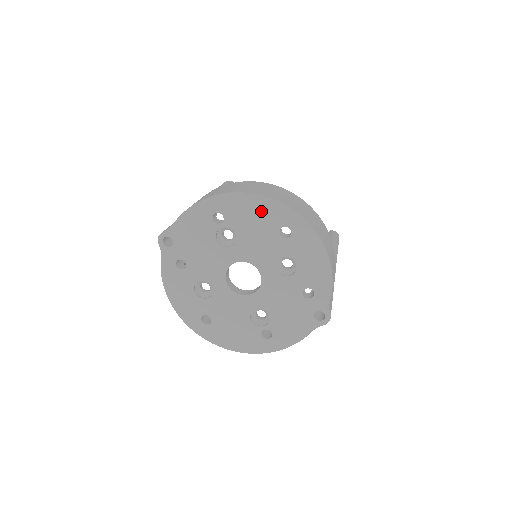
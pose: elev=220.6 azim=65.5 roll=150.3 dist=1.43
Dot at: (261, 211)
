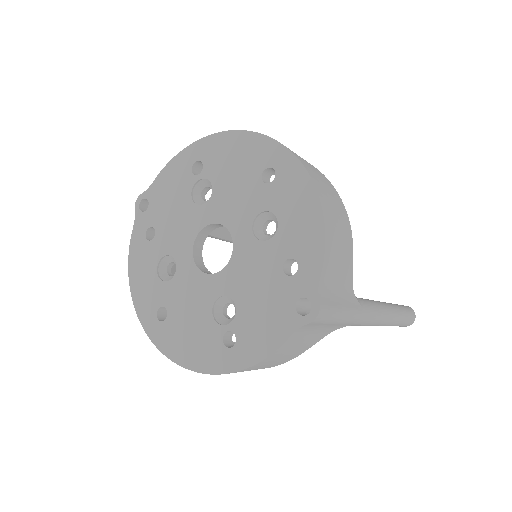
Dot at: (244, 151)
